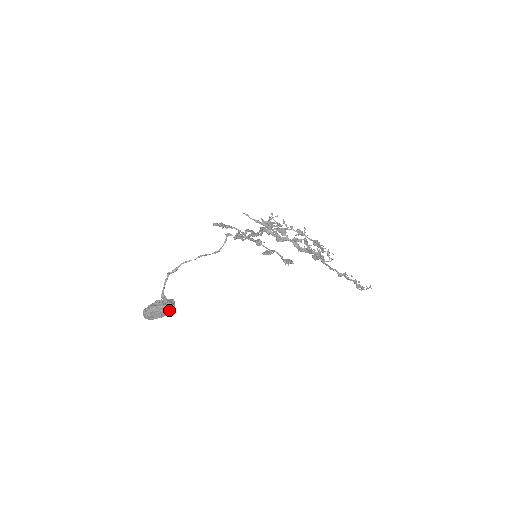
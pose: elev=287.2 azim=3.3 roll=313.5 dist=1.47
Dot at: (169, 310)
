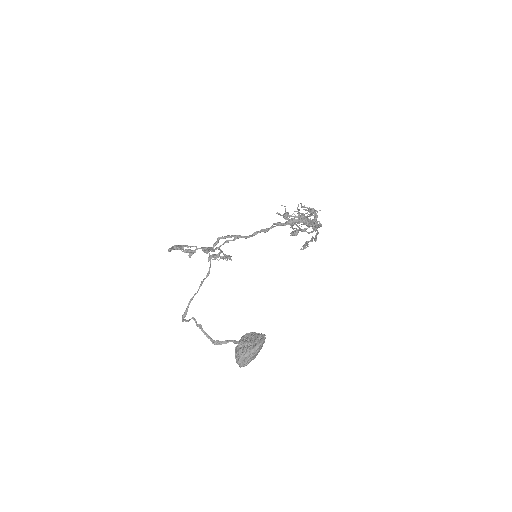
Dot at: occluded
